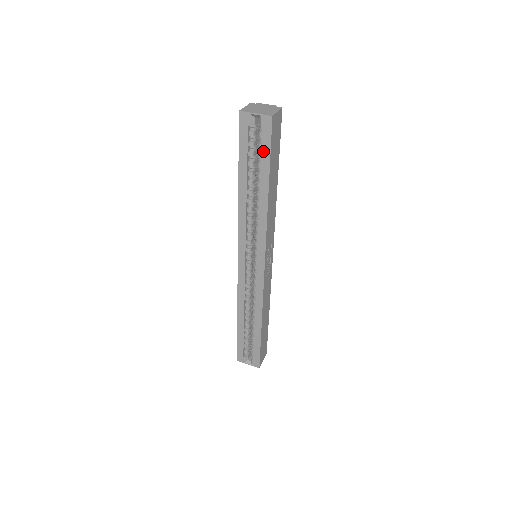
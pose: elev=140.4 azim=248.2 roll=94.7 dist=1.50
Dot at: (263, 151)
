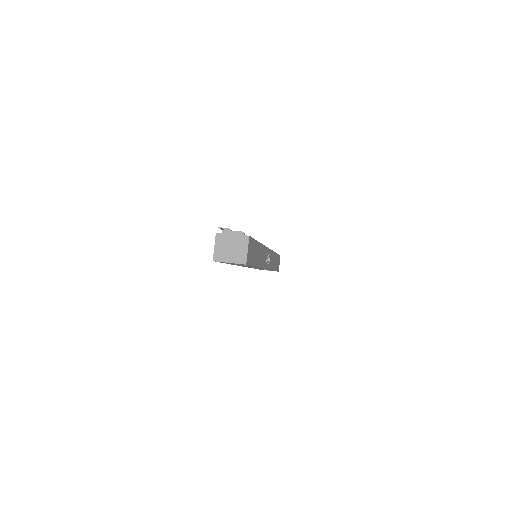
Dot at: occluded
